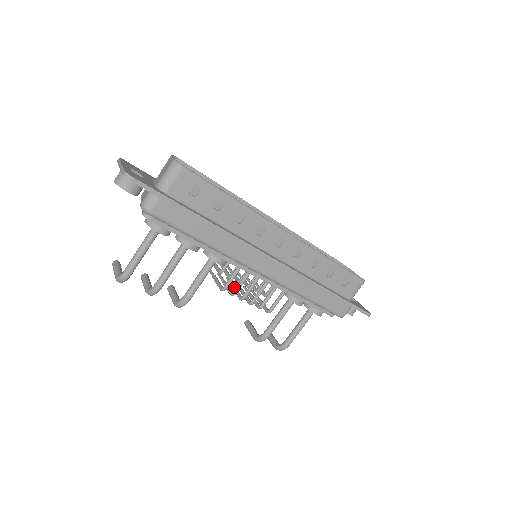
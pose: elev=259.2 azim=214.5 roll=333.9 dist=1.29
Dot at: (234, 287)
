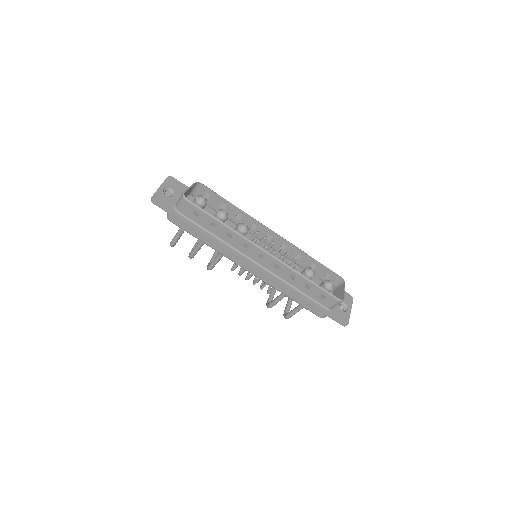
Dot at: occluded
